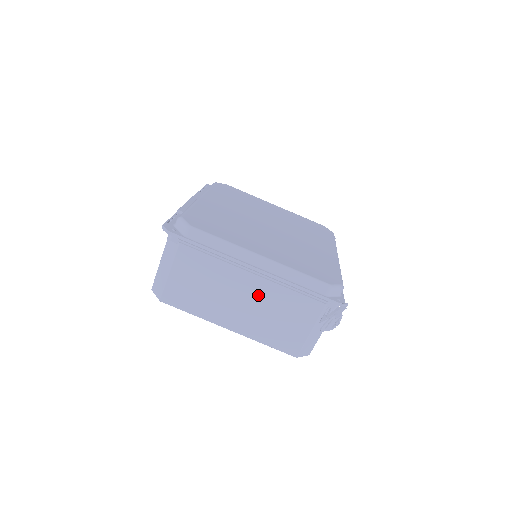
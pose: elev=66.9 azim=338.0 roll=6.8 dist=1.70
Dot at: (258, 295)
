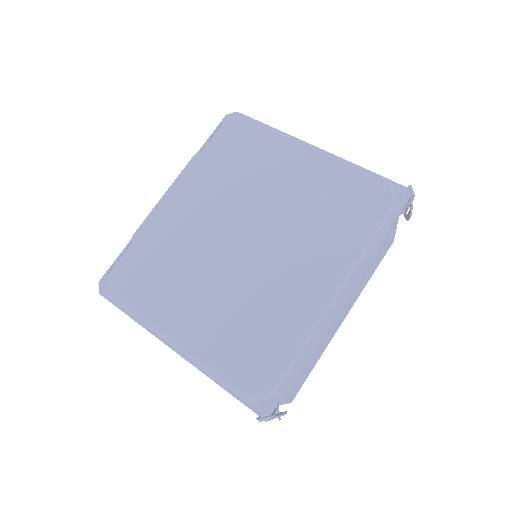
Dot at: occluded
